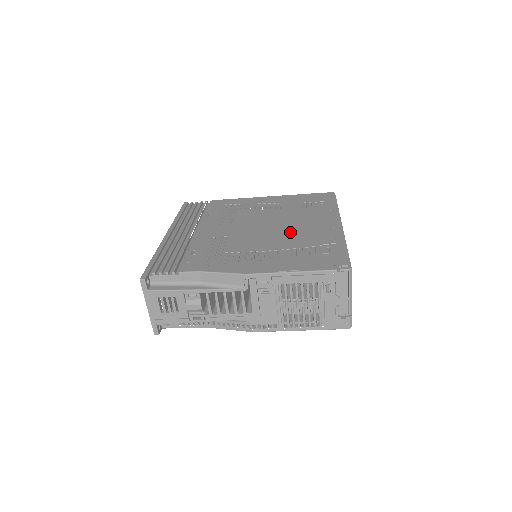
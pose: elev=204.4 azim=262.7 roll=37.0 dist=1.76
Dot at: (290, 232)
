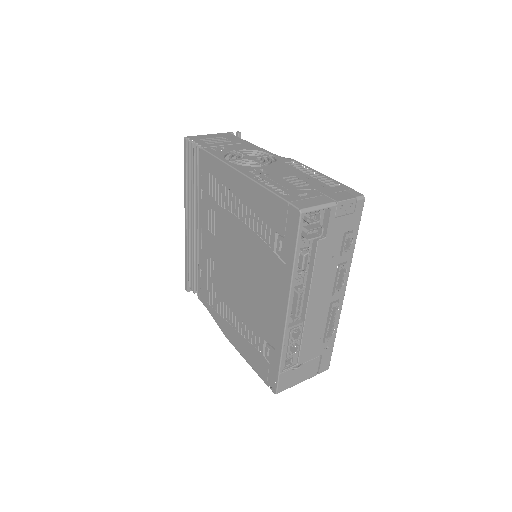
Dot at: (249, 295)
